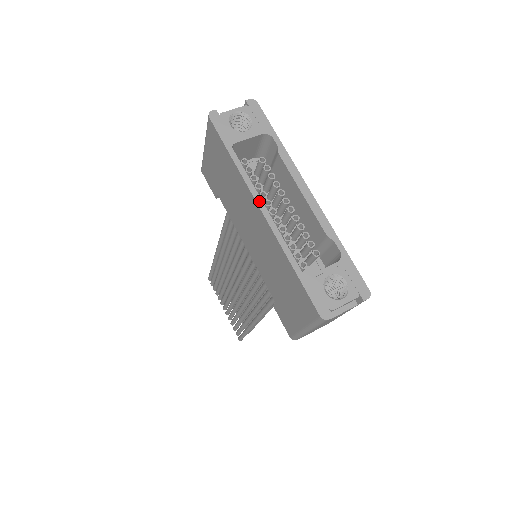
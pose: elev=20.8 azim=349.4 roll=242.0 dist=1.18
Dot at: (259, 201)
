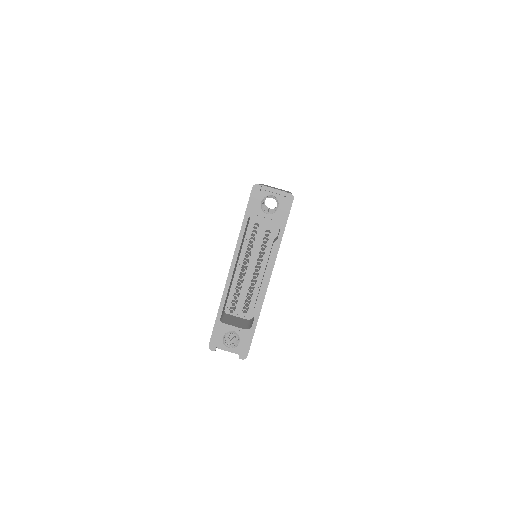
Dot at: (234, 263)
